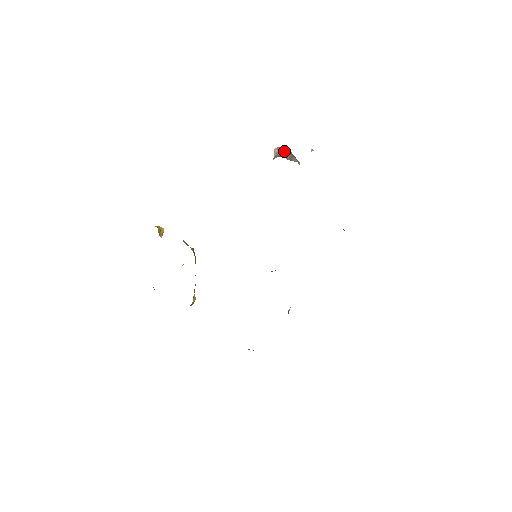
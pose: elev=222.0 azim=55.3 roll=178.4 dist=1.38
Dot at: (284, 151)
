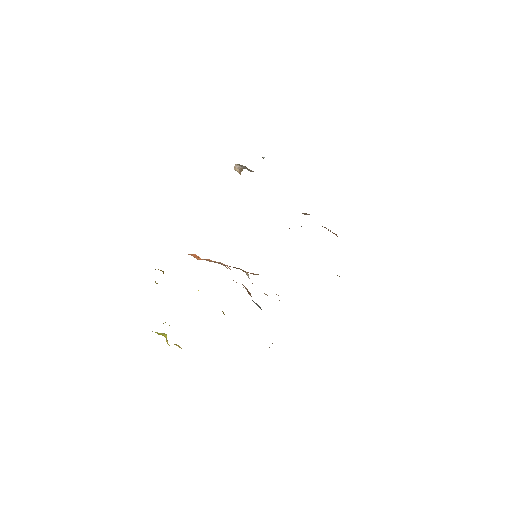
Dot at: (241, 166)
